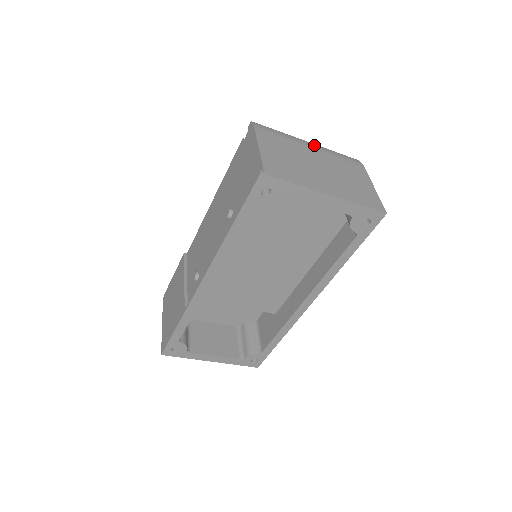
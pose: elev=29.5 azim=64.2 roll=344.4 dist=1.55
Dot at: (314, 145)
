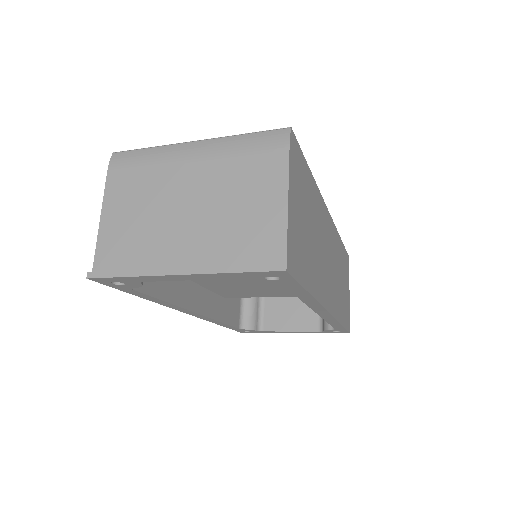
Dot at: (201, 147)
